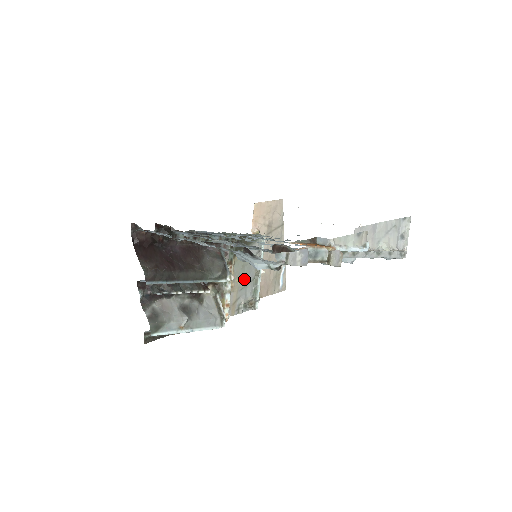
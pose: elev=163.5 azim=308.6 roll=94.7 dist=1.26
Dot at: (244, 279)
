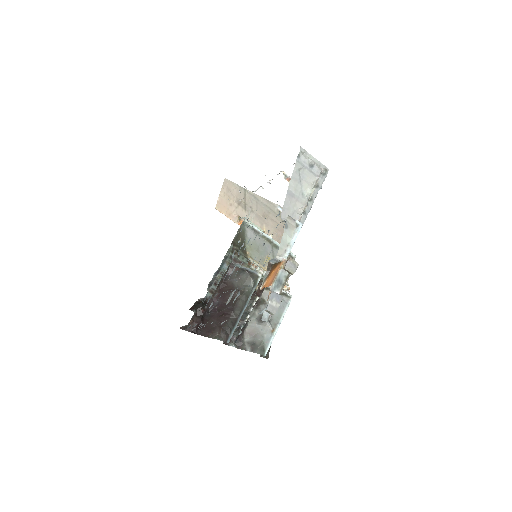
Dot at: (268, 255)
